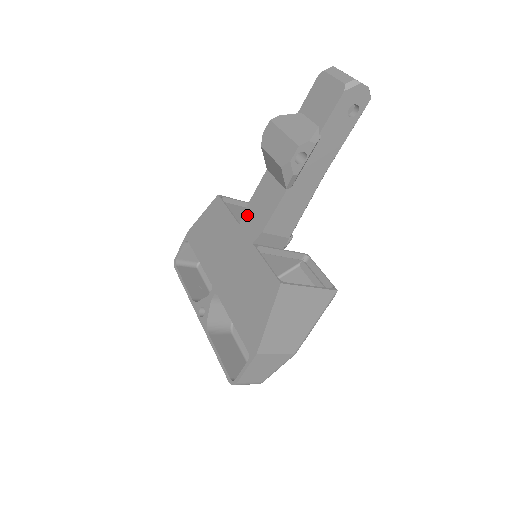
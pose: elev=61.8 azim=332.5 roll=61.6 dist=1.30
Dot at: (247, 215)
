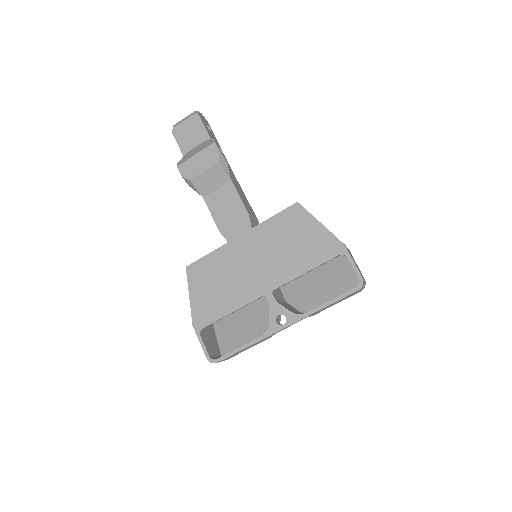
Dot at: (225, 230)
